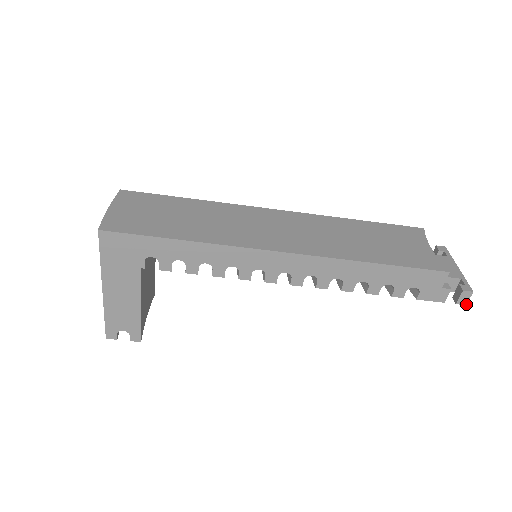
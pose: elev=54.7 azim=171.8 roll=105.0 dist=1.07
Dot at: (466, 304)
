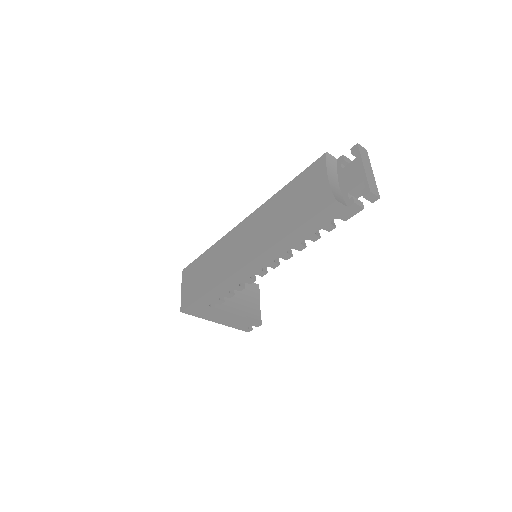
Dot at: (379, 198)
